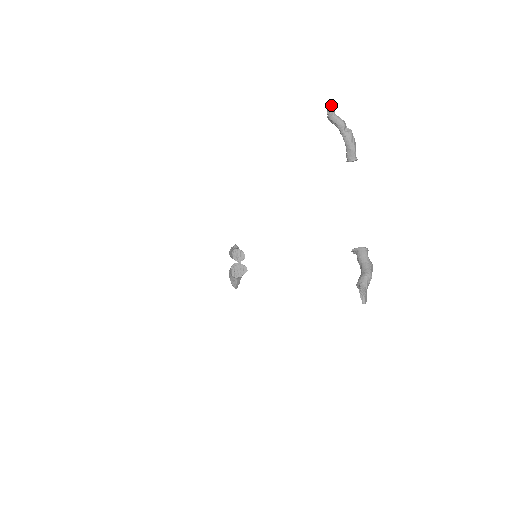
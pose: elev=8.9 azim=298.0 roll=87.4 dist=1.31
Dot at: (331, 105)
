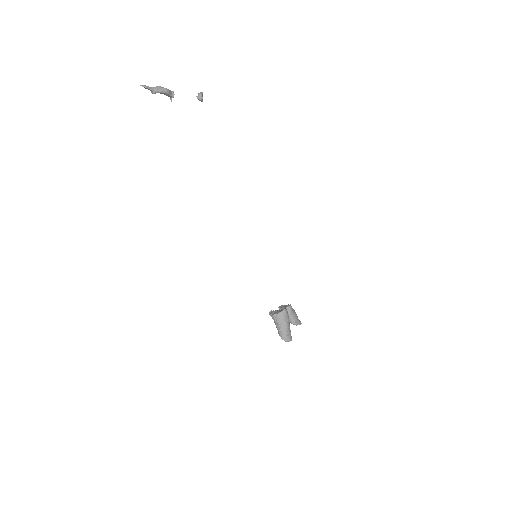
Dot at: occluded
